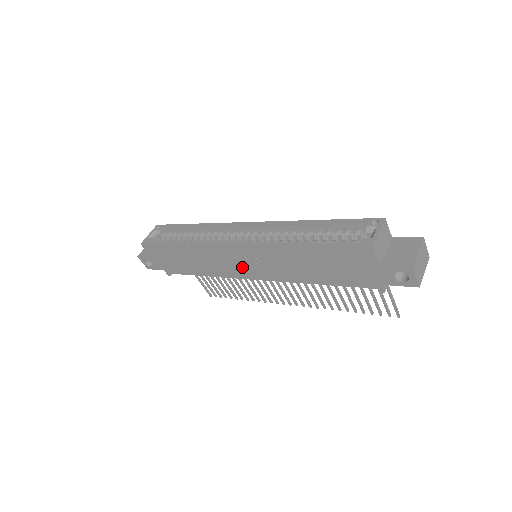
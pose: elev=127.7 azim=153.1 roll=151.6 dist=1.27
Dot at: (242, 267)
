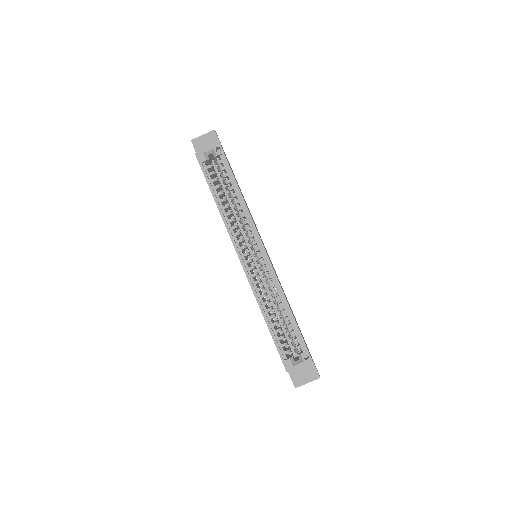
Dot at: occluded
